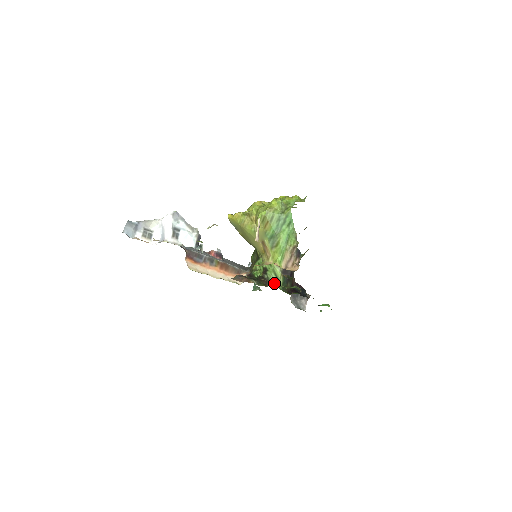
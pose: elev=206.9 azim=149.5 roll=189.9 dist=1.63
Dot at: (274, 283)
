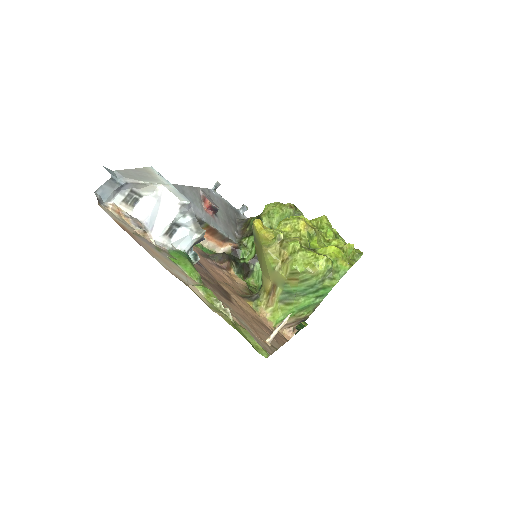
Dot at: (256, 279)
